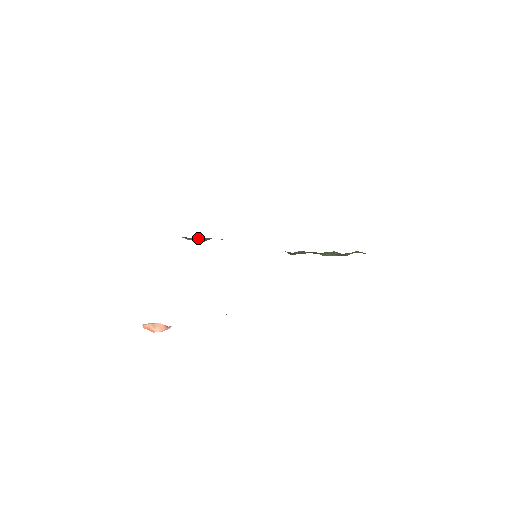
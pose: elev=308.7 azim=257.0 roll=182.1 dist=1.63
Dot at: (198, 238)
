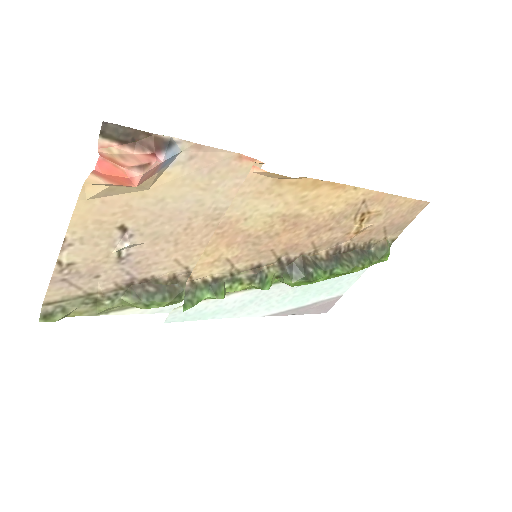
Dot at: (159, 287)
